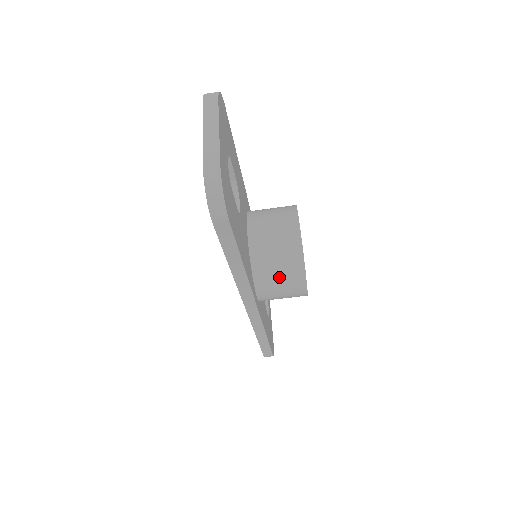
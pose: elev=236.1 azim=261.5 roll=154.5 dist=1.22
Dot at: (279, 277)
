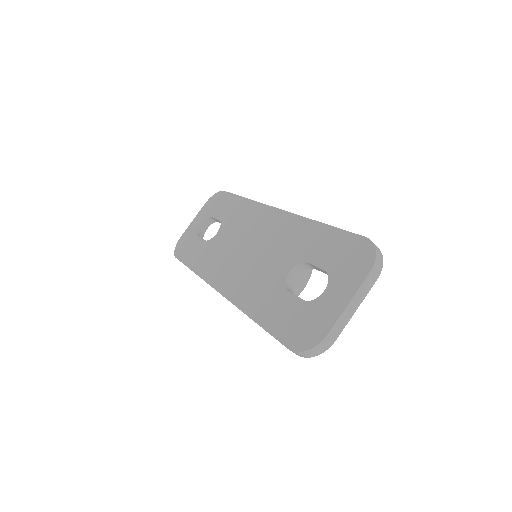
Dot at: occluded
